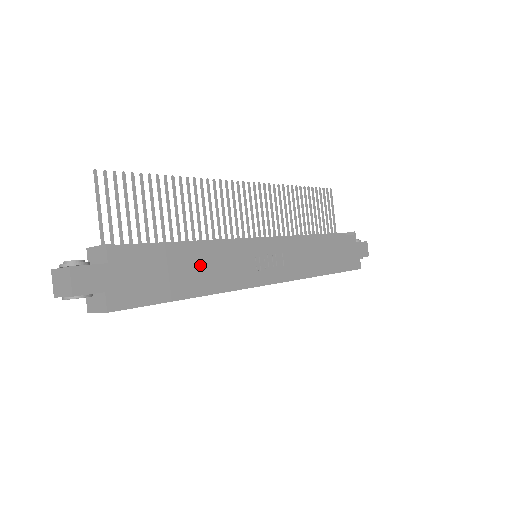
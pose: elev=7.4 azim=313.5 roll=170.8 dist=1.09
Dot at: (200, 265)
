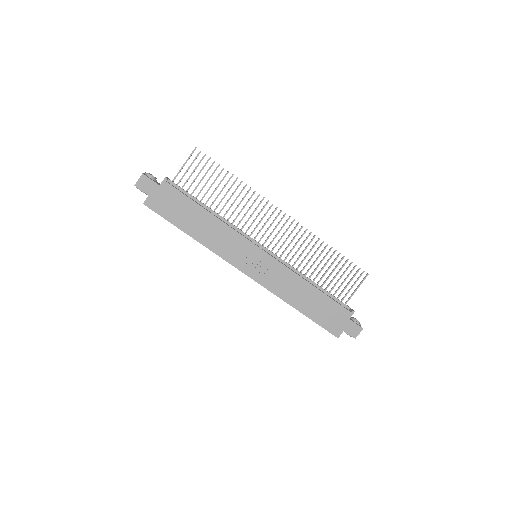
Dot at: (206, 225)
